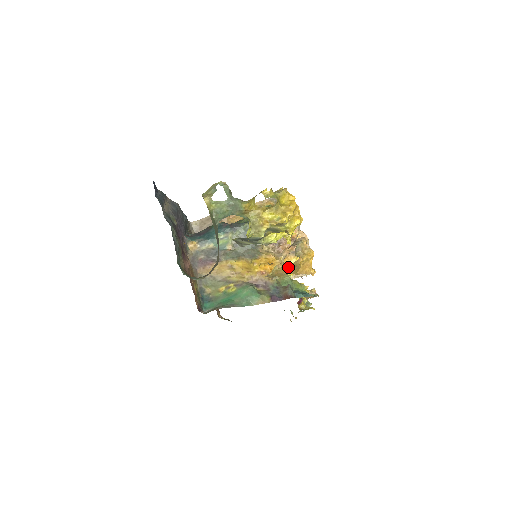
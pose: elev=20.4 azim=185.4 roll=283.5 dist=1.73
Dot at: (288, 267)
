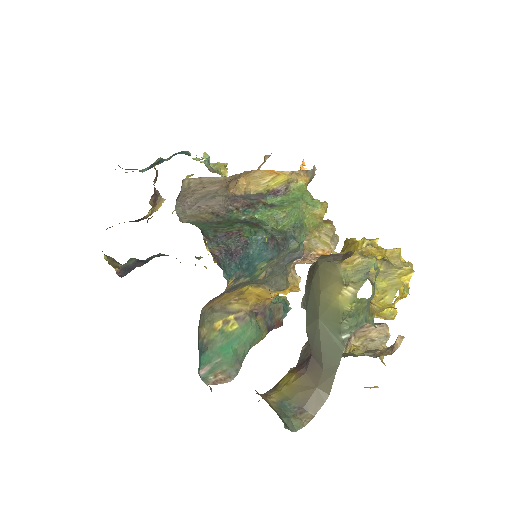
Dot at: occluded
